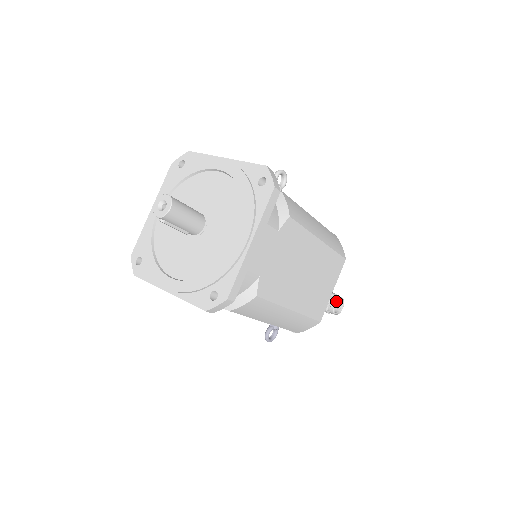
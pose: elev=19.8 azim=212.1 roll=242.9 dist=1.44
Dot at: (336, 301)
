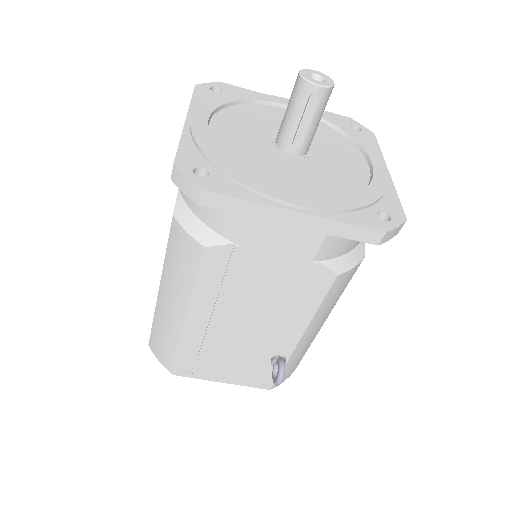
Dot at: occluded
